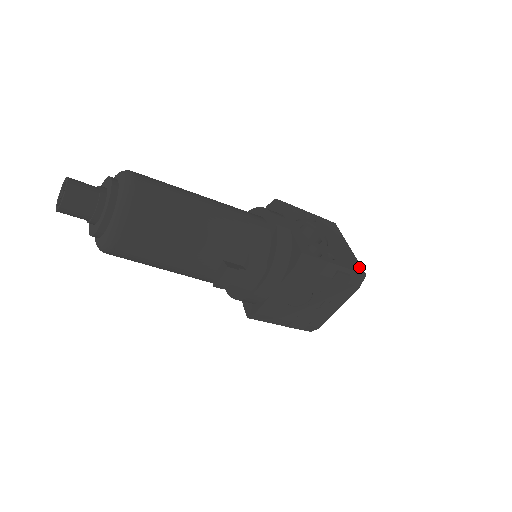
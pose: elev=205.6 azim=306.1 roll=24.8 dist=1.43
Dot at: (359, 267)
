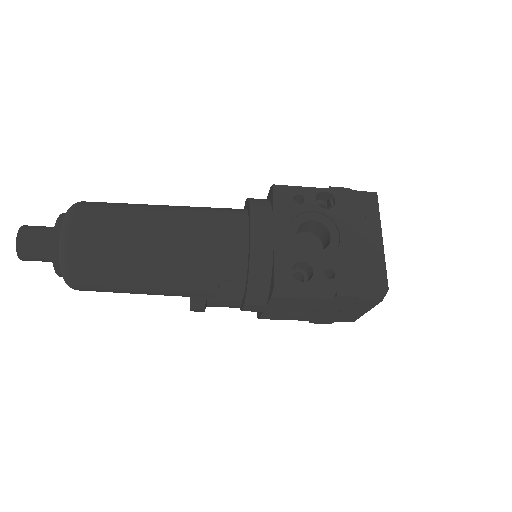
Dot at: (381, 277)
